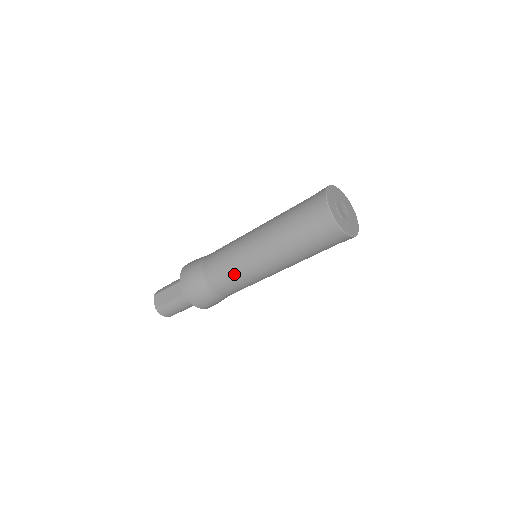
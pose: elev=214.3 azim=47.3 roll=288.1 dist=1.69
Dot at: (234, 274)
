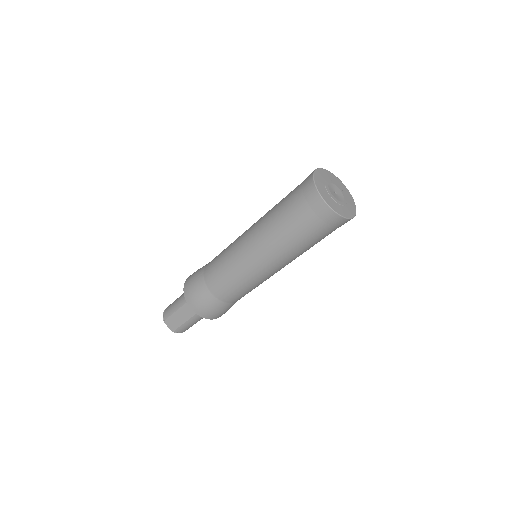
Dot at: (246, 285)
